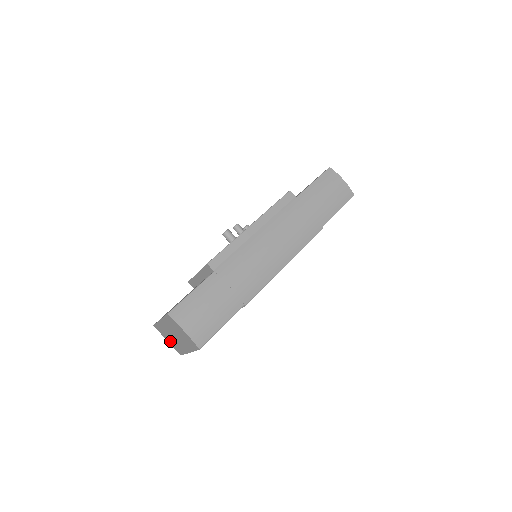
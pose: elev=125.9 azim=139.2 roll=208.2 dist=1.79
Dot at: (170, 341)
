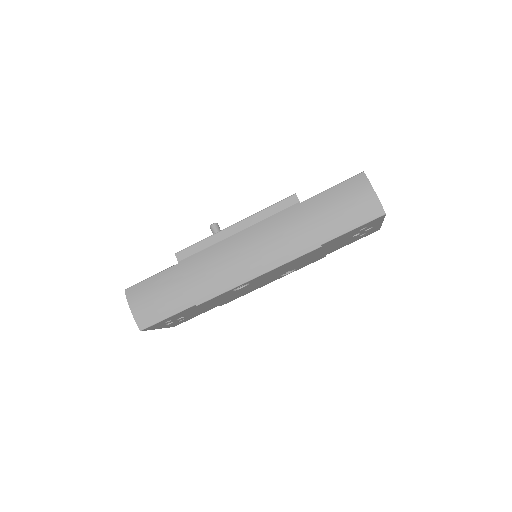
Dot at: occluded
